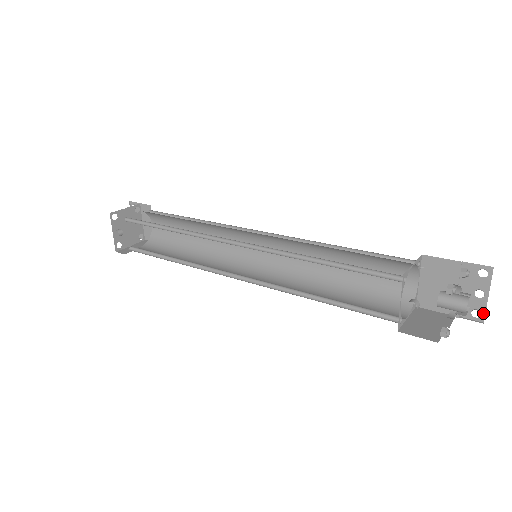
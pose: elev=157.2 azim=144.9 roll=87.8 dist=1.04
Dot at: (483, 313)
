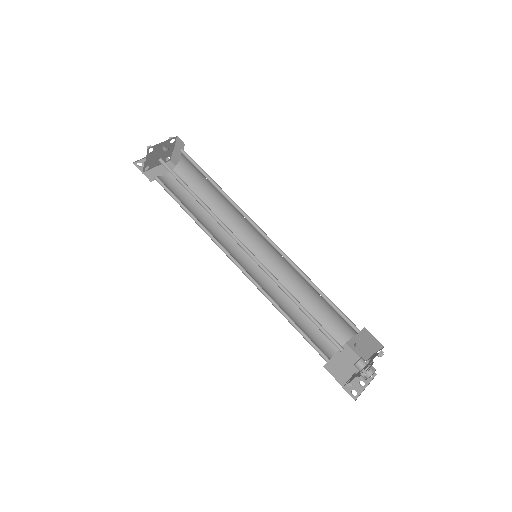
Dot at: (358, 395)
